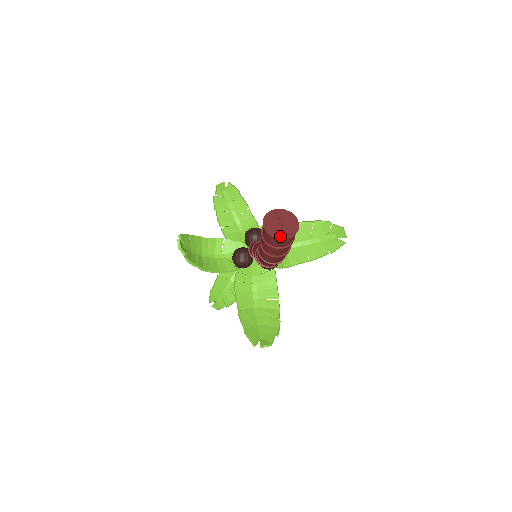
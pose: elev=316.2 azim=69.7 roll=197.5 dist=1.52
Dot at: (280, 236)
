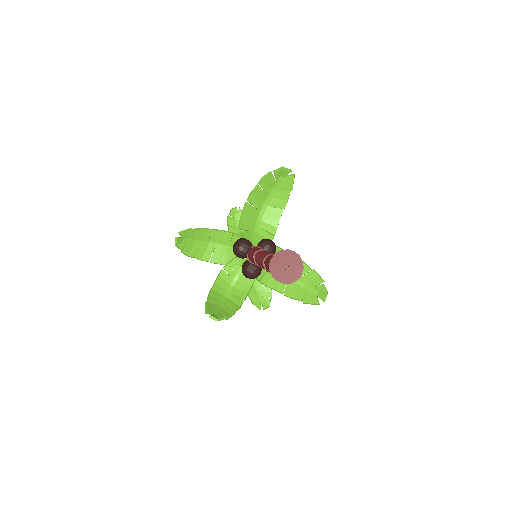
Dot at: (296, 276)
